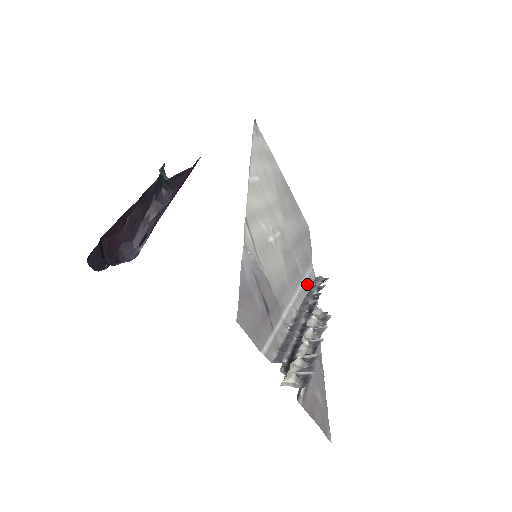
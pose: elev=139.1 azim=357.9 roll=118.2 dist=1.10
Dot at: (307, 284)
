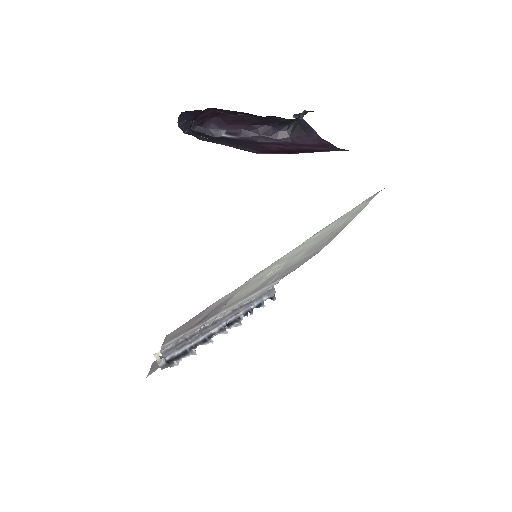
Dot at: (259, 294)
